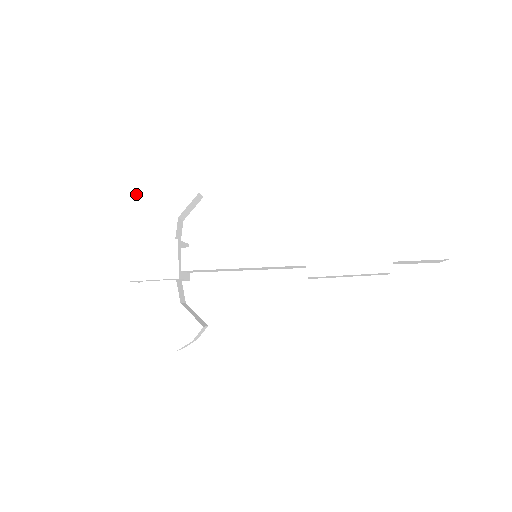
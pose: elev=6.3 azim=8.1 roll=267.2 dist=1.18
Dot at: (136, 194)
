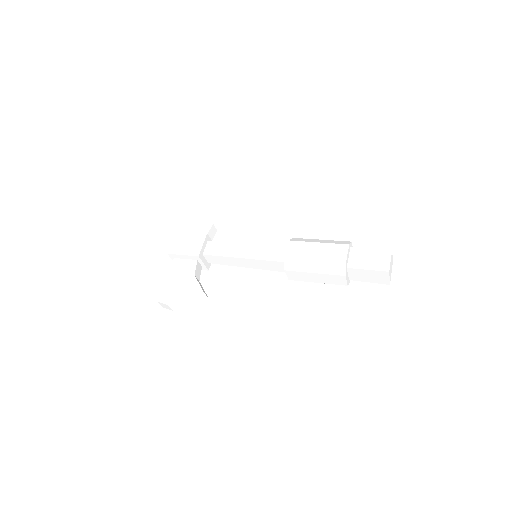
Dot at: (193, 207)
